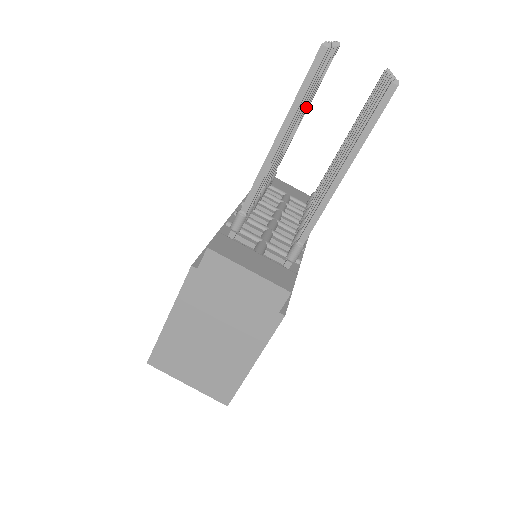
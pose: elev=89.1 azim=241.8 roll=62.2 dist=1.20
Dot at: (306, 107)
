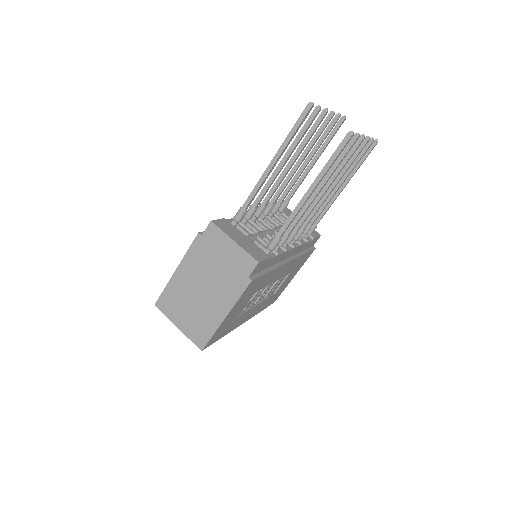
Dot at: (313, 155)
